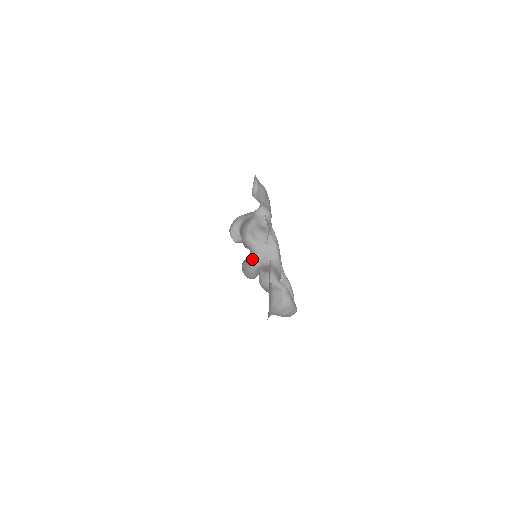
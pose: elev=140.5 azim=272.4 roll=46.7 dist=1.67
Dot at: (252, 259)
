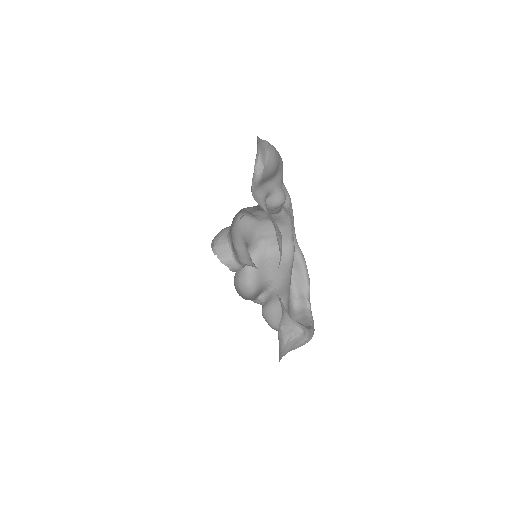
Dot at: (249, 246)
